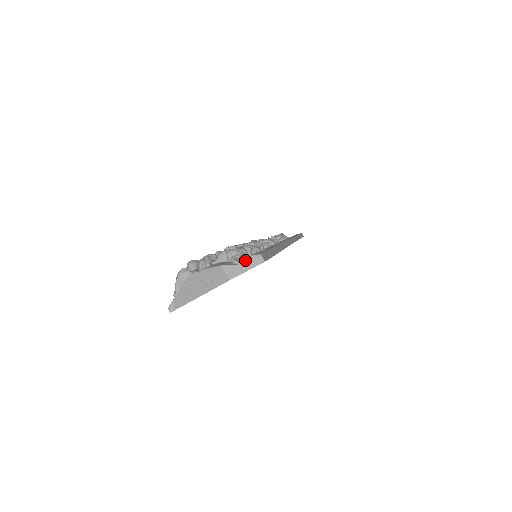
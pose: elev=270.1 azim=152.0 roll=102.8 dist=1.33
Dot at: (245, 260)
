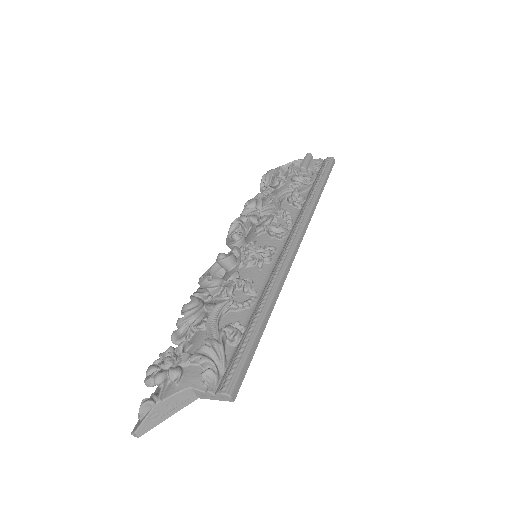
Dot at: (215, 385)
